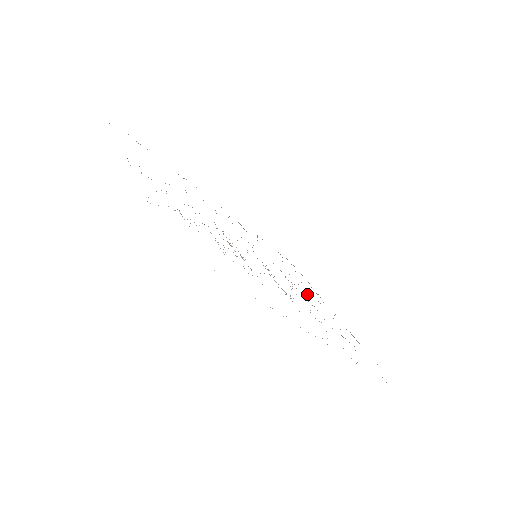
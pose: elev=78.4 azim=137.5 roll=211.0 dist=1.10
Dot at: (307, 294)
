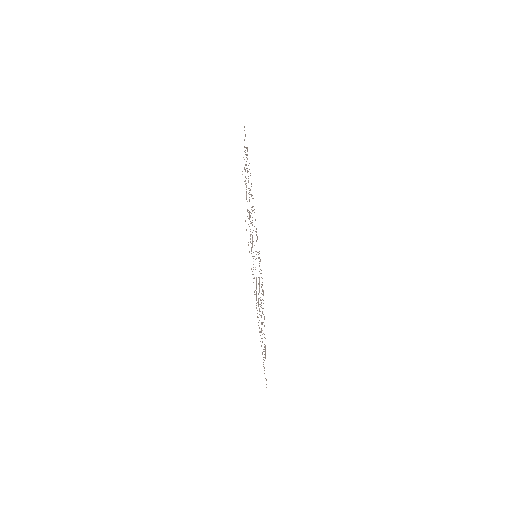
Dot at: occluded
